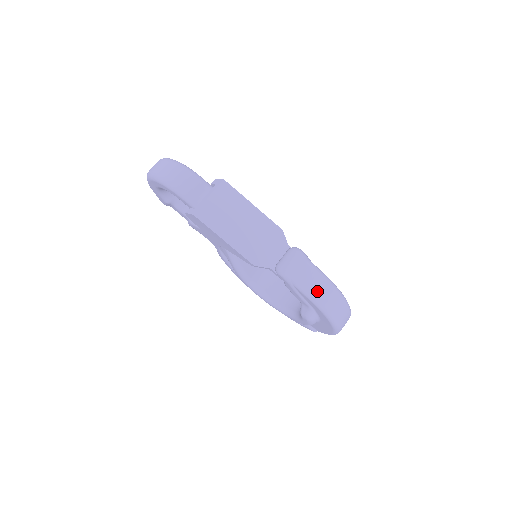
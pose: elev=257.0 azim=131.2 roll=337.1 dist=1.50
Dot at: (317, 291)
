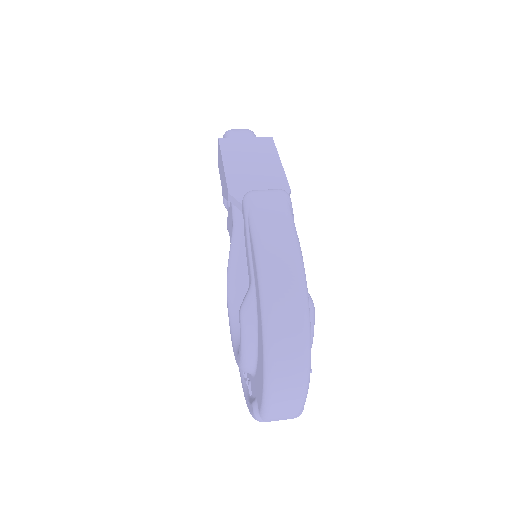
Dot at: (270, 239)
